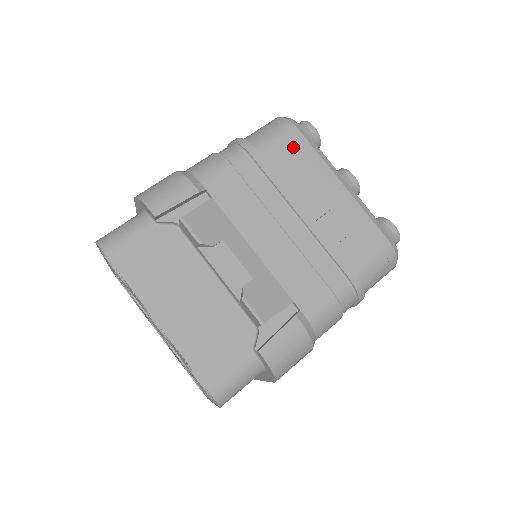
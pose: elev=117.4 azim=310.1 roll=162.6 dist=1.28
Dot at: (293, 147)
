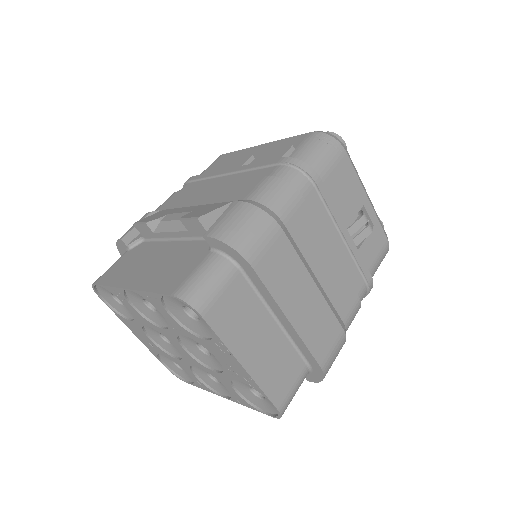
Dot at: (221, 161)
